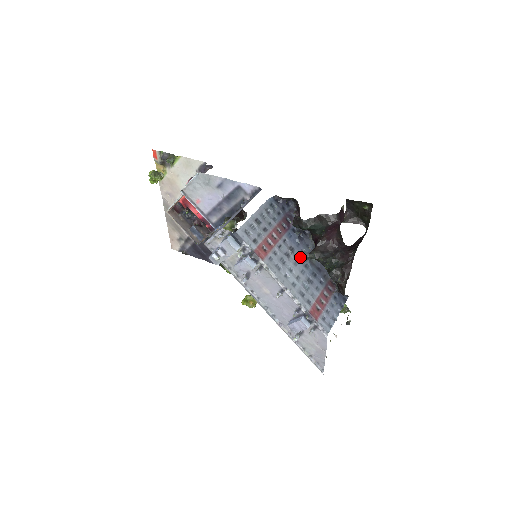
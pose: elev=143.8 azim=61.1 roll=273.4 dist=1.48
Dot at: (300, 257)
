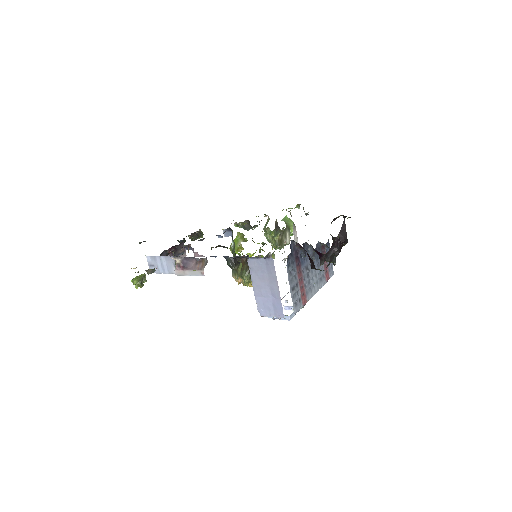
Dot at: (310, 263)
